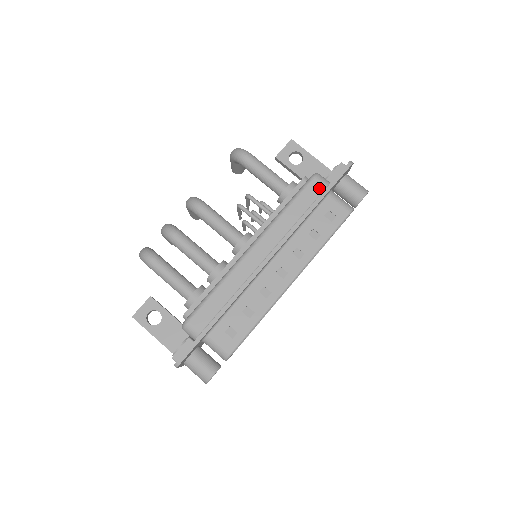
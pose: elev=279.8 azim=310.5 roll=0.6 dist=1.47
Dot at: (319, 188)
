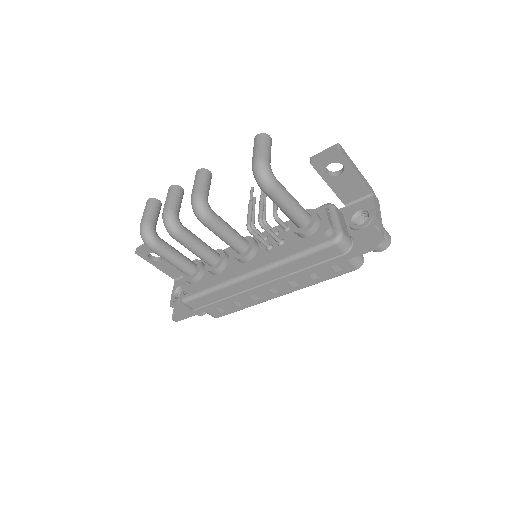
Dot at: (335, 253)
